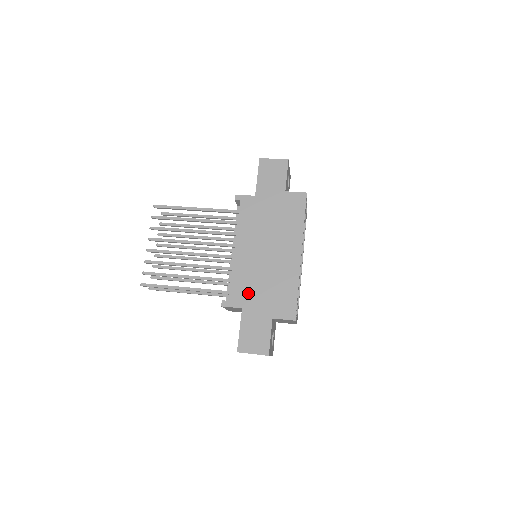
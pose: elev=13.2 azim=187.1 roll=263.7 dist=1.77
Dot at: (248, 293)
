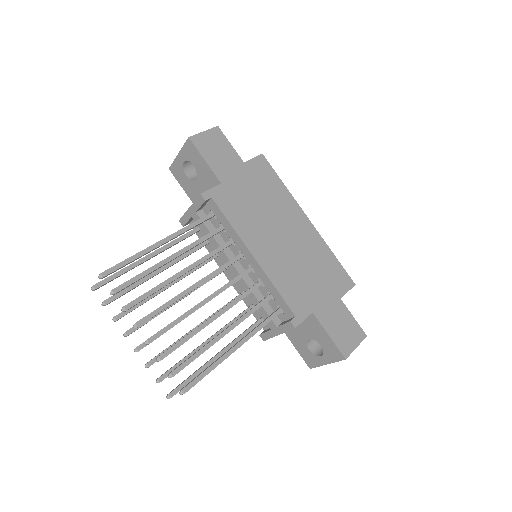
Dot at: (304, 292)
